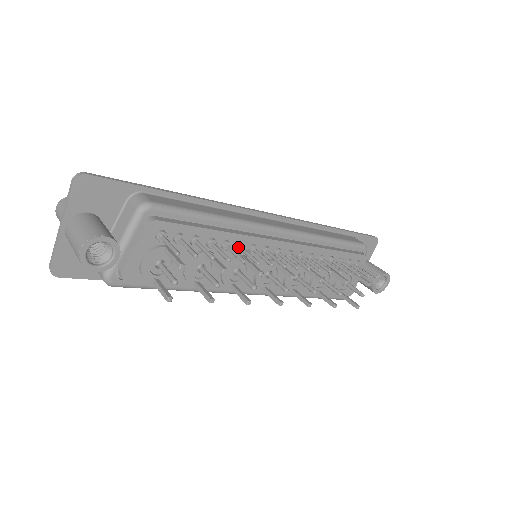
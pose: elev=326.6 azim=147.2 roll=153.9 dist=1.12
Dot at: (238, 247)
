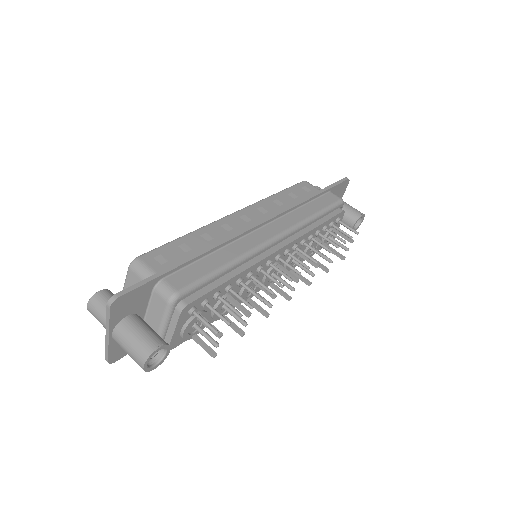
Dot at: (249, 277)
